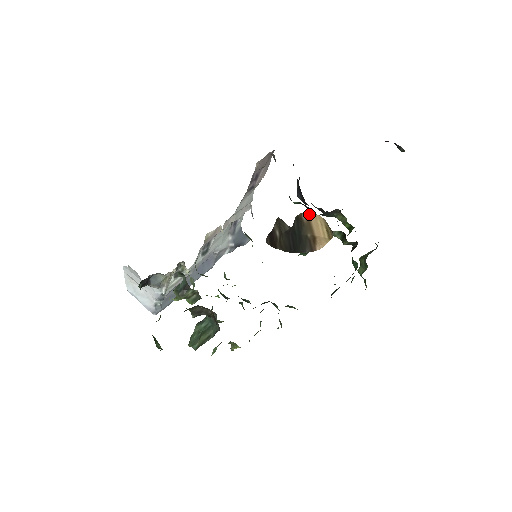
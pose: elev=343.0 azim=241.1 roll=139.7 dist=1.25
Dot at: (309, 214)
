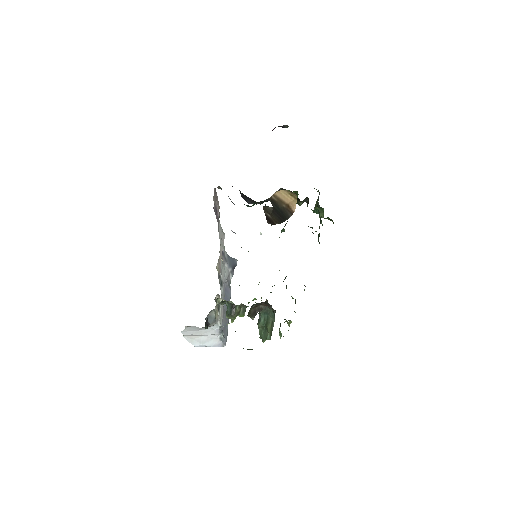
Dot at: (275, 194)
